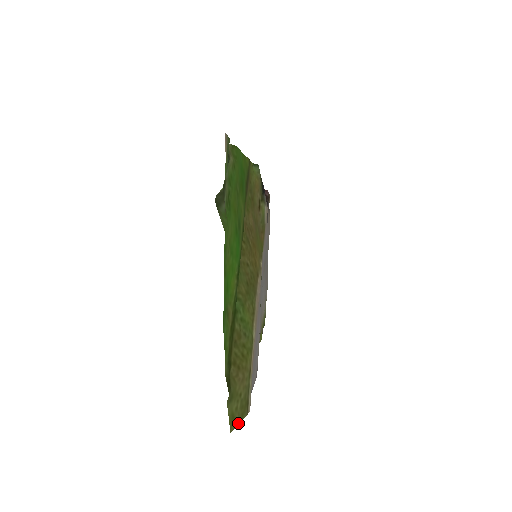
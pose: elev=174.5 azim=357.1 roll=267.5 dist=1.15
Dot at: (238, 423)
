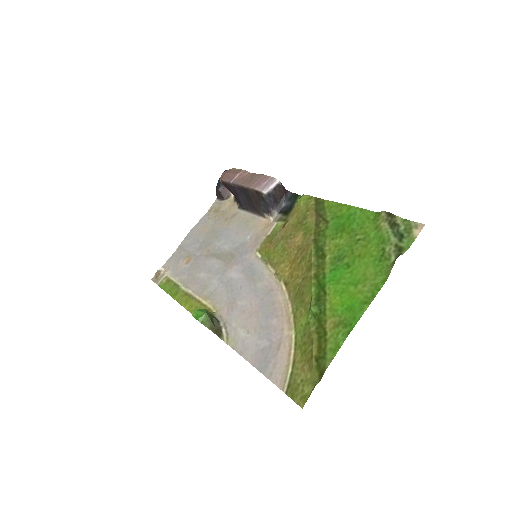
Dot at: (295, 401)
